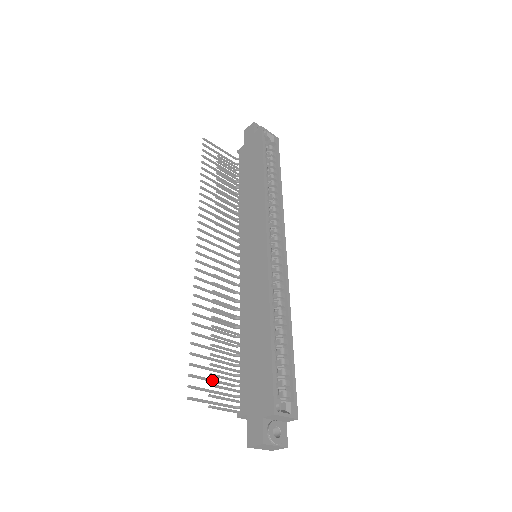
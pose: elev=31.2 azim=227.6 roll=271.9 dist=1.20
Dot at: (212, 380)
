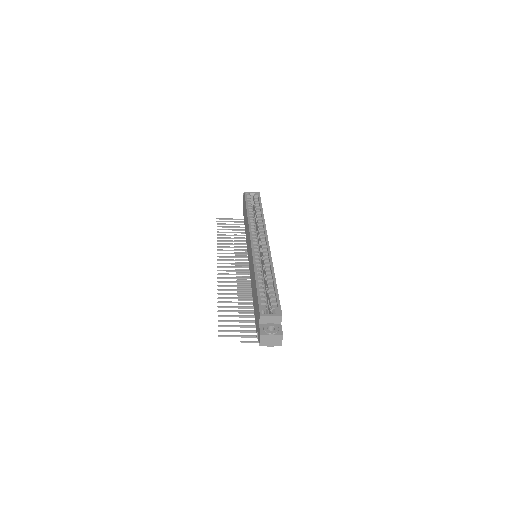
Dot at: (236, 325)
